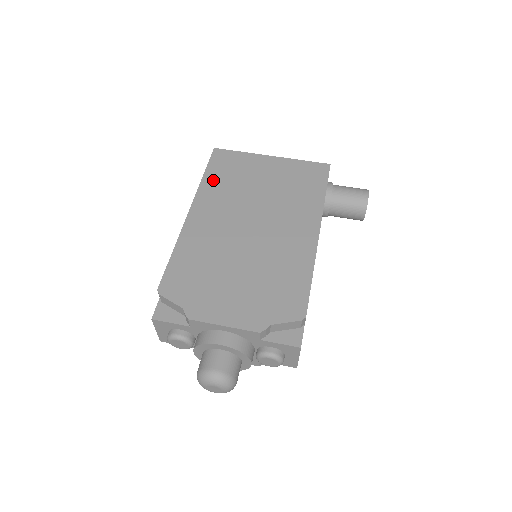
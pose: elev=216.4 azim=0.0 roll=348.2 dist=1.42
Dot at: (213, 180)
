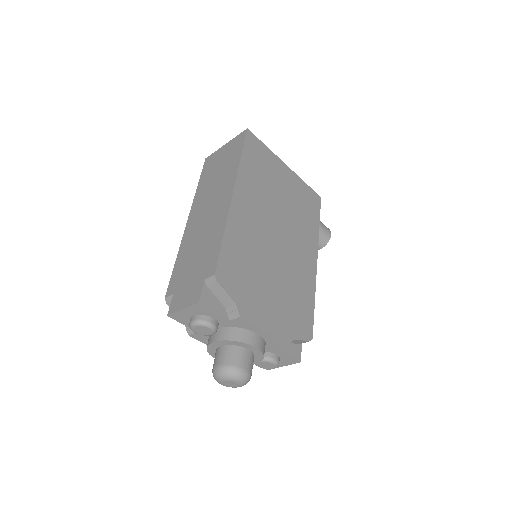
Dot at: (249, 167)
